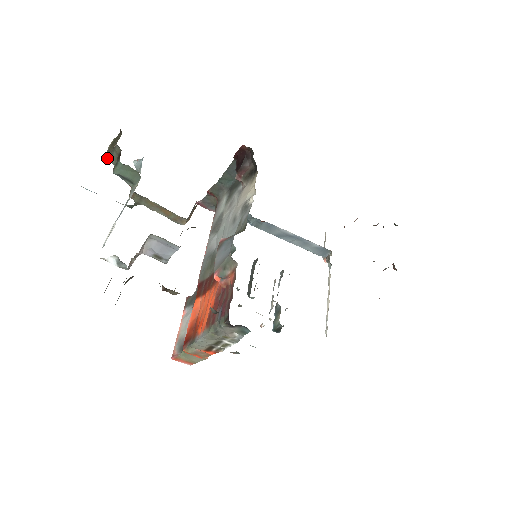
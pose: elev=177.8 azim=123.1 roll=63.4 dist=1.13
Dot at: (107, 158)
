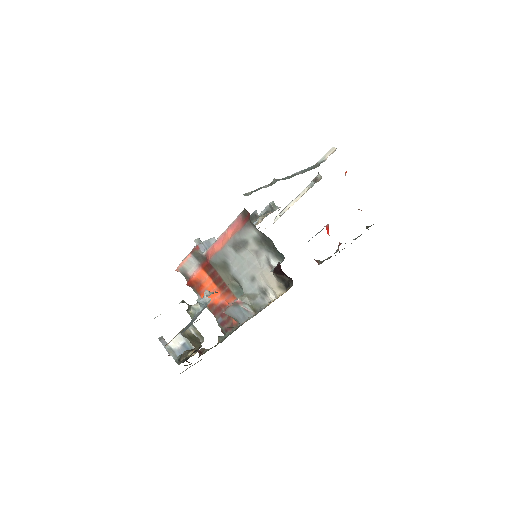
Dot at: (182, 334)
